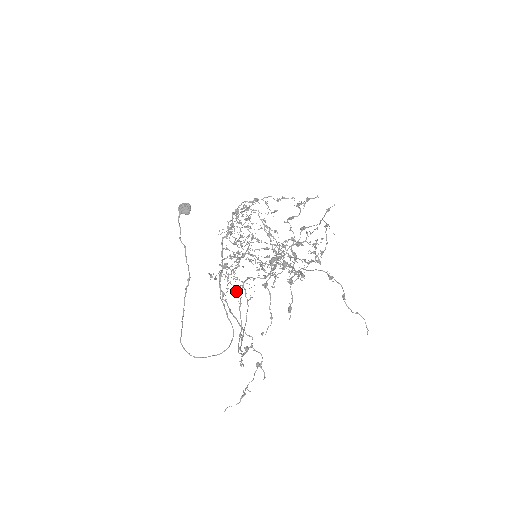
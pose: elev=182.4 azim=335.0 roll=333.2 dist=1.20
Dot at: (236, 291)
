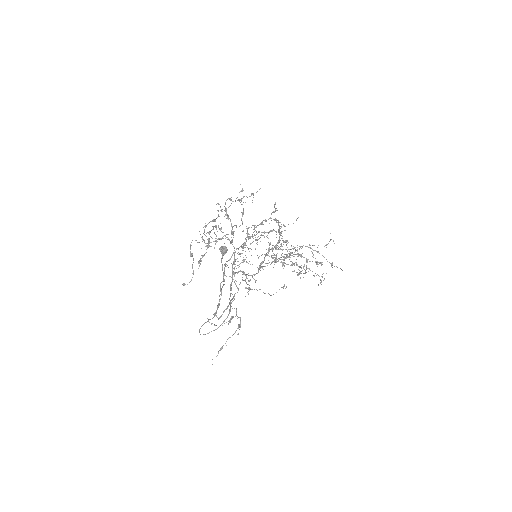
Dot at: (249, 287)
